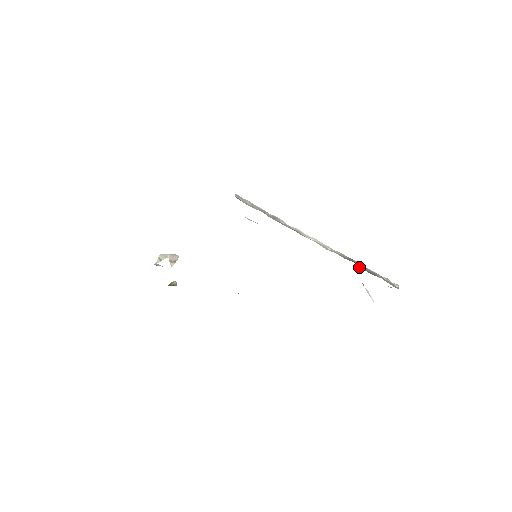
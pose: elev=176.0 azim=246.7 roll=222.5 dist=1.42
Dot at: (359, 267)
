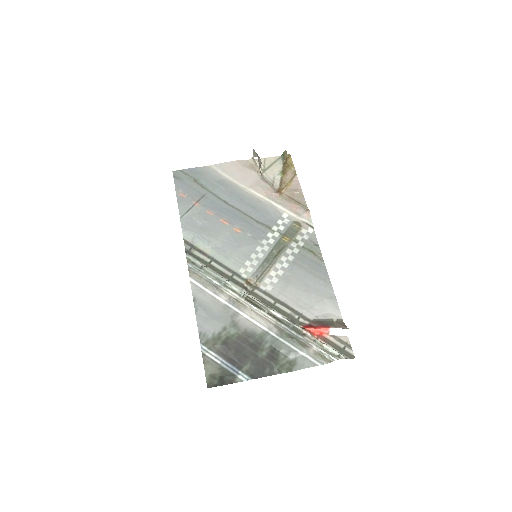
Dot at: (290, 337)
